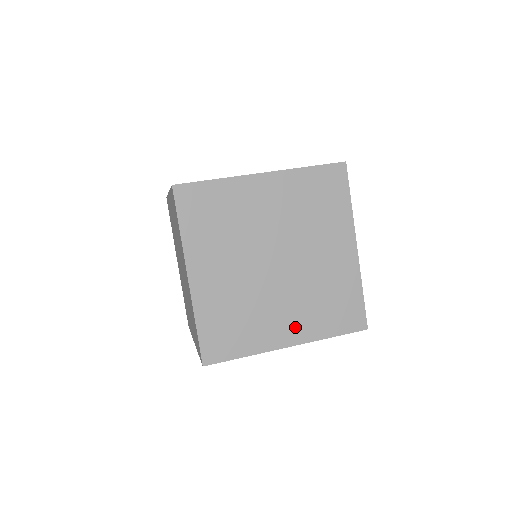
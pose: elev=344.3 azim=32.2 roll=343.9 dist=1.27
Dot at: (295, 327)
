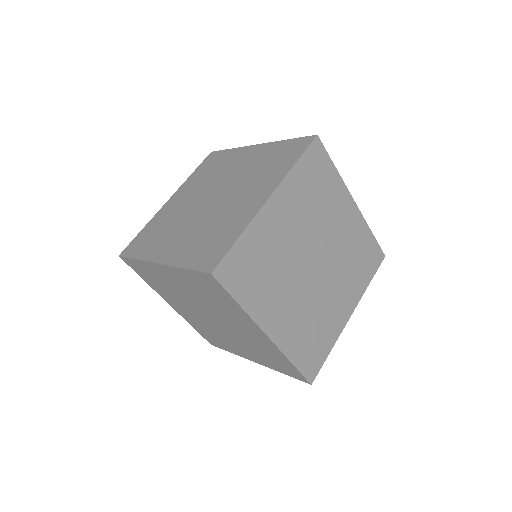
Dot at: (348, 299)
